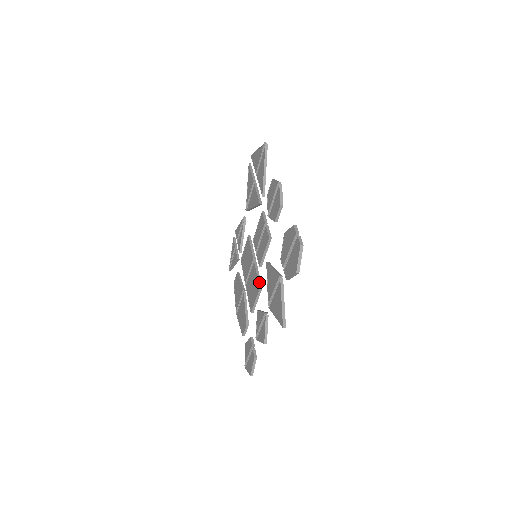
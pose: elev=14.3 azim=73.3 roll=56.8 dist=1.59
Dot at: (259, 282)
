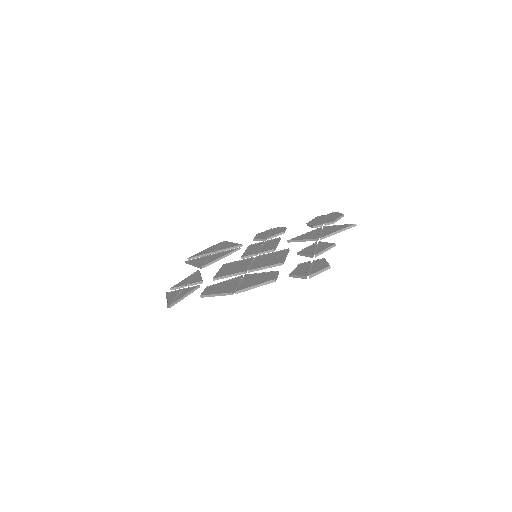
Dot at: (282, 250)
